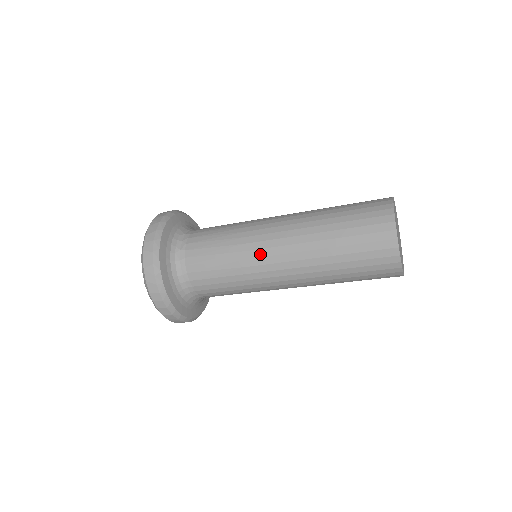
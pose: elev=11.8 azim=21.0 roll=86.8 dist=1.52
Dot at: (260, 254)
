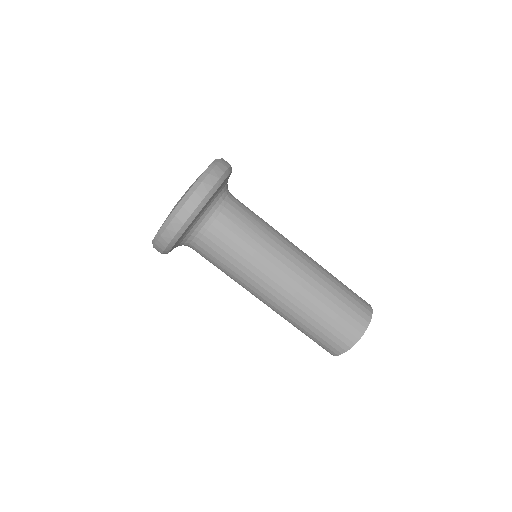
Dot at: (284, 253)
